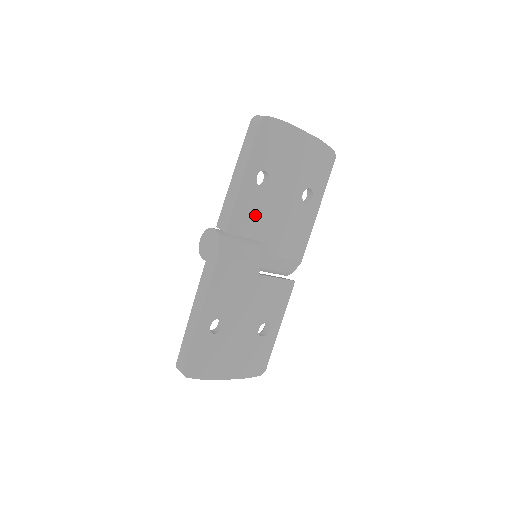
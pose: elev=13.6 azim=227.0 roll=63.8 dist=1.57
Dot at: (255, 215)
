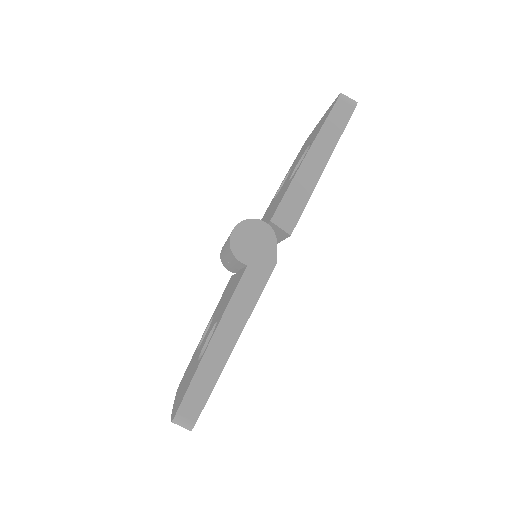
Dot at: occluded
